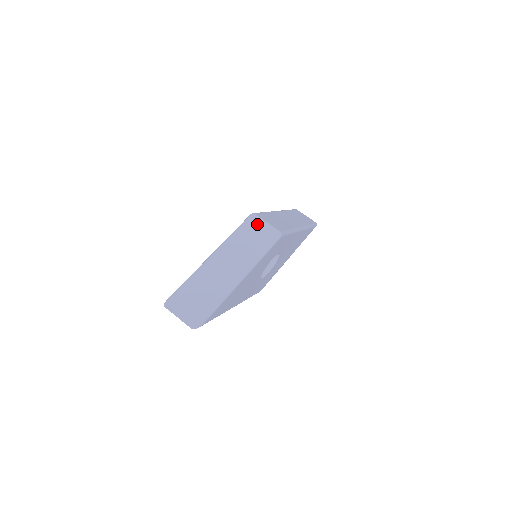
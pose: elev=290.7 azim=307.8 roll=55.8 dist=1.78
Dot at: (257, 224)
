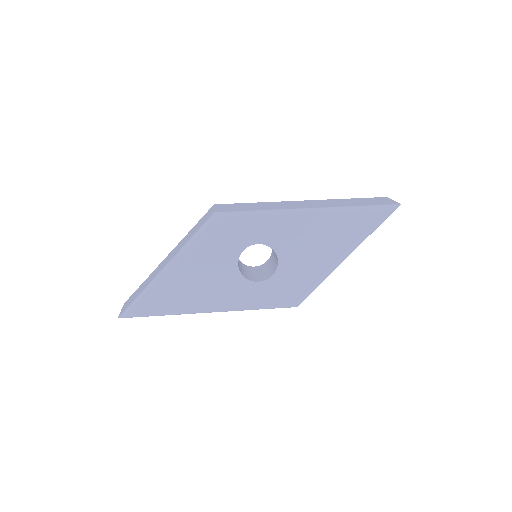
Dot at: (208, 213)
